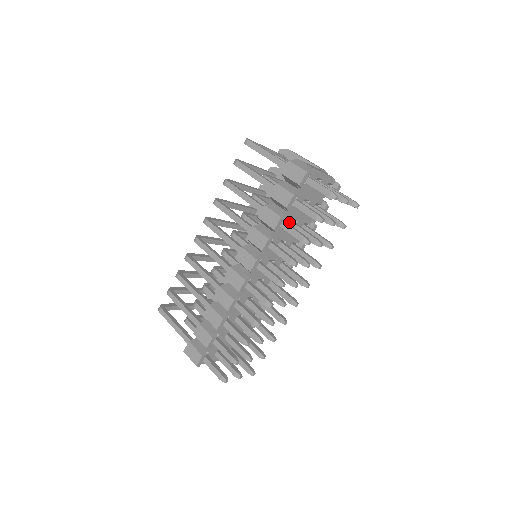
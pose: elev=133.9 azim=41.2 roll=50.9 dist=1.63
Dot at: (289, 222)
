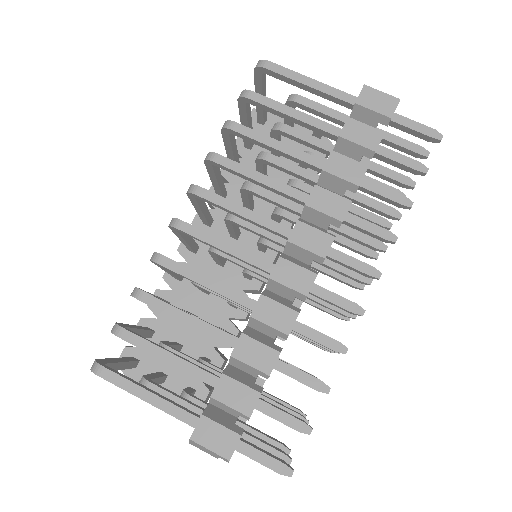
Dot at: occluded
